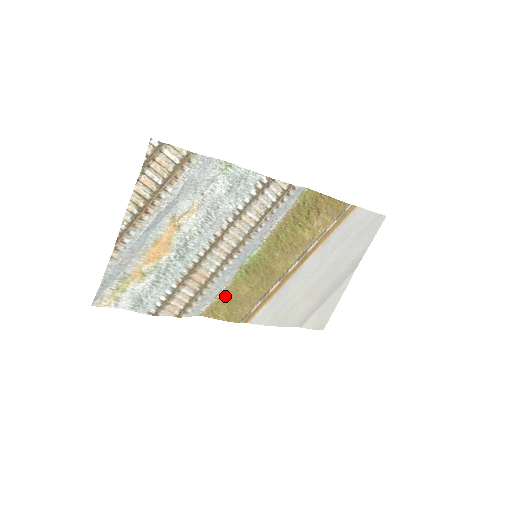
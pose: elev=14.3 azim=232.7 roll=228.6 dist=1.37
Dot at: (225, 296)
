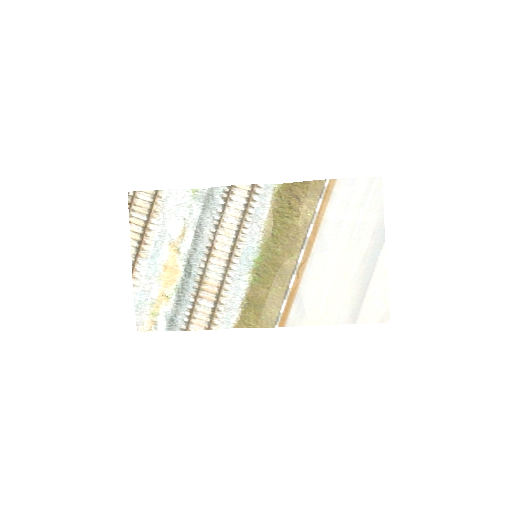
Dot at: (248, 303)
